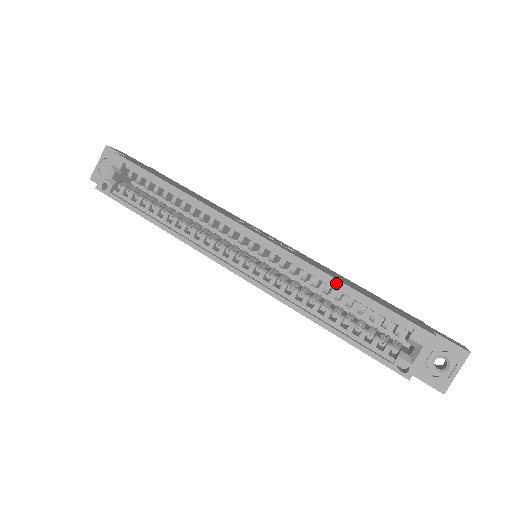
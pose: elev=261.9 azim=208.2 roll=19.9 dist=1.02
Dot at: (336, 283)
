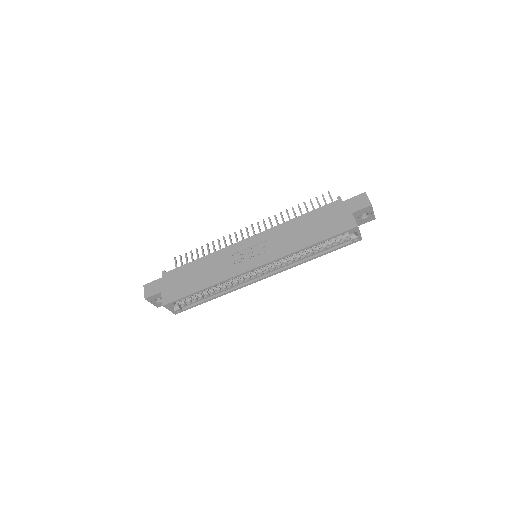
Dot at: occluded
